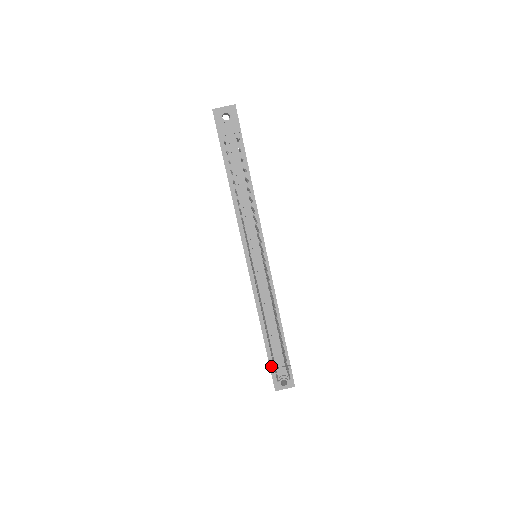
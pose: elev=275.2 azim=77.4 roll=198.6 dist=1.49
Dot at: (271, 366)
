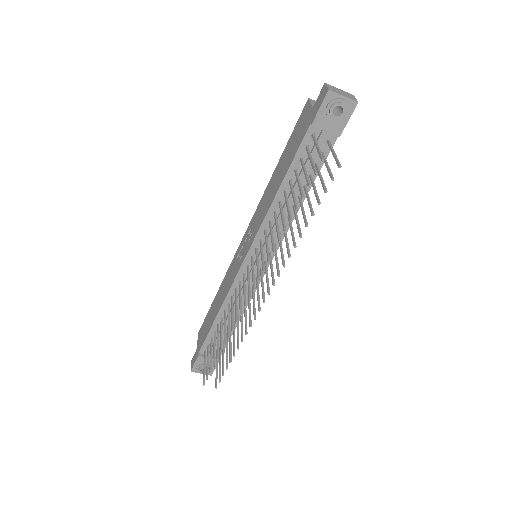
Dot at: (201, 351)
